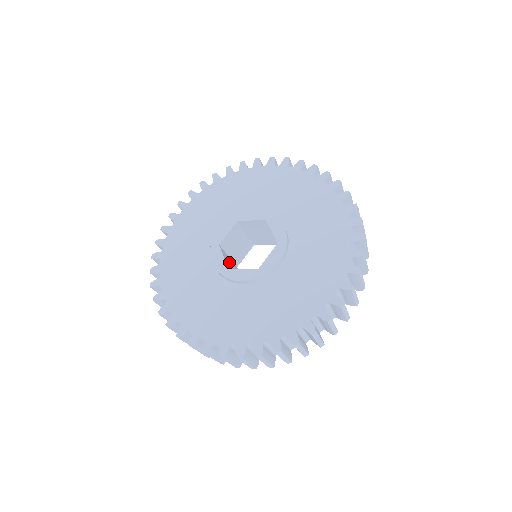
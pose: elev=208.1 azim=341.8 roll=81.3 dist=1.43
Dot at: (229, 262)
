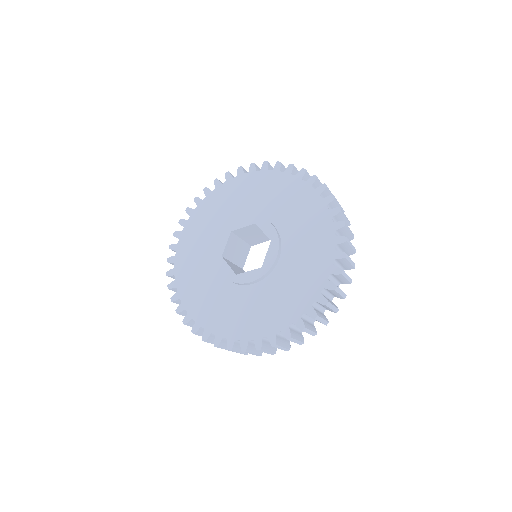
Dot at: (234, 246)
